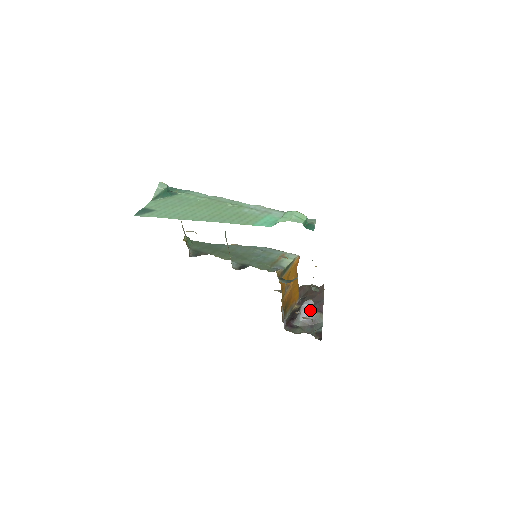
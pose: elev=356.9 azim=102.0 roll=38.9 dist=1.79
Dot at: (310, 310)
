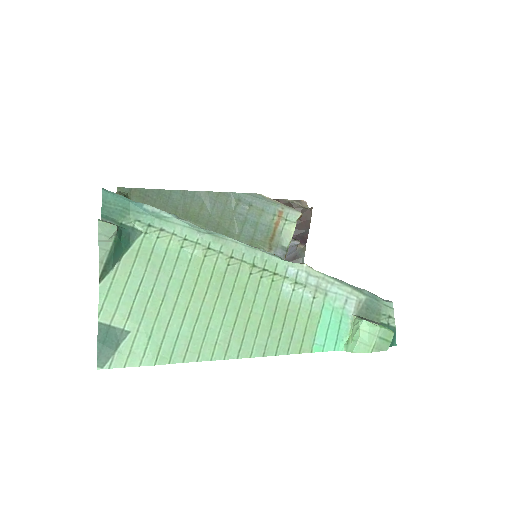
Dot at: (293, 248)
